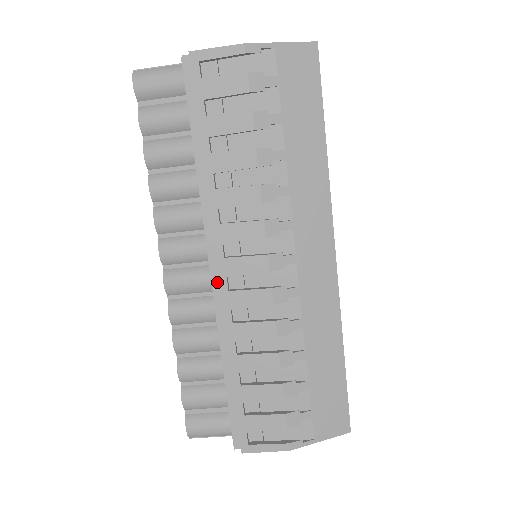
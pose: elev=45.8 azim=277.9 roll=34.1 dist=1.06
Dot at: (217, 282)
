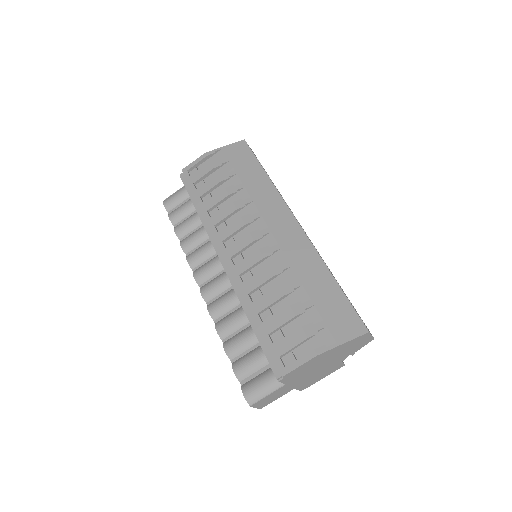
Dot at: (227, 265)
